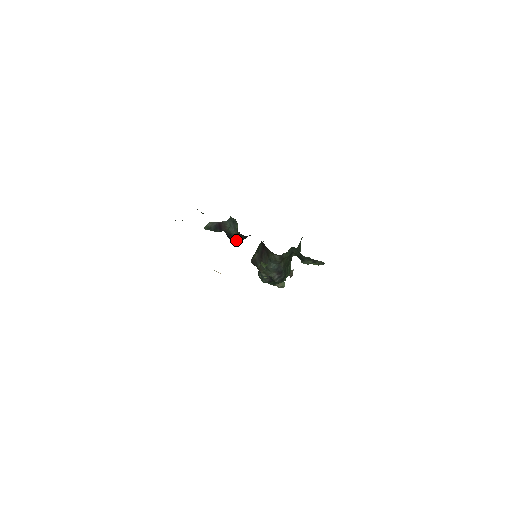
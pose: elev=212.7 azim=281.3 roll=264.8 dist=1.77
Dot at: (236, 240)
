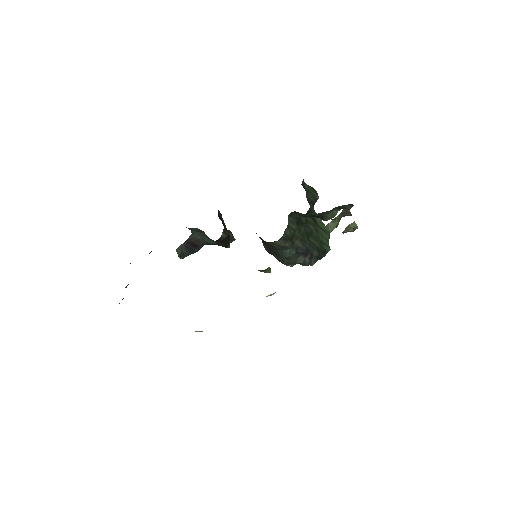
Dot at: occluded
